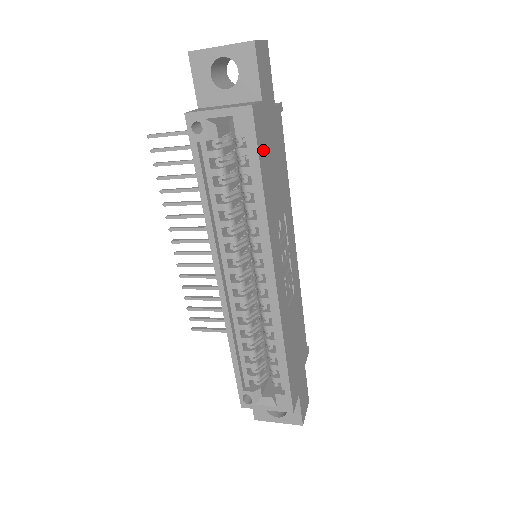
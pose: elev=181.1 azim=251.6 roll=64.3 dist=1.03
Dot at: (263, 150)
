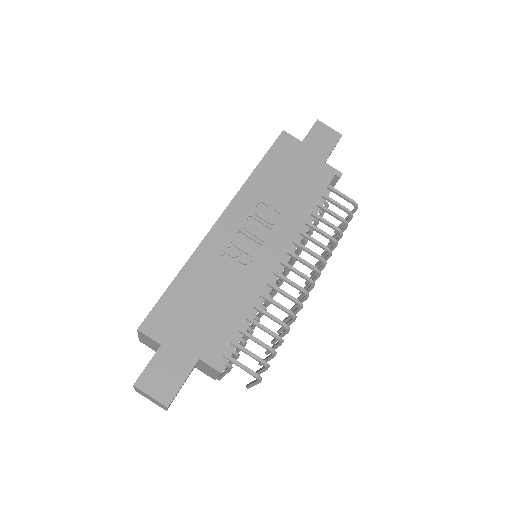
Dot at: (279, 156)
